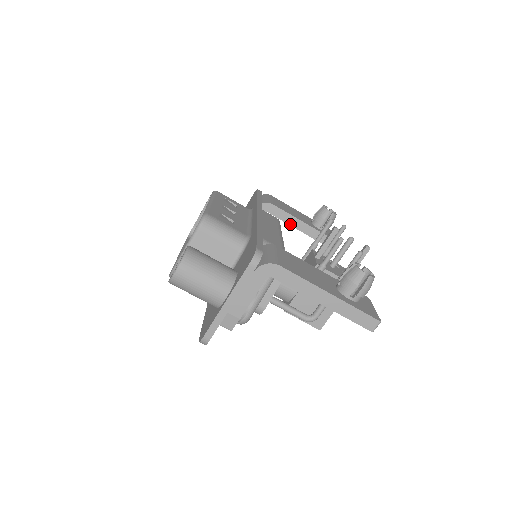
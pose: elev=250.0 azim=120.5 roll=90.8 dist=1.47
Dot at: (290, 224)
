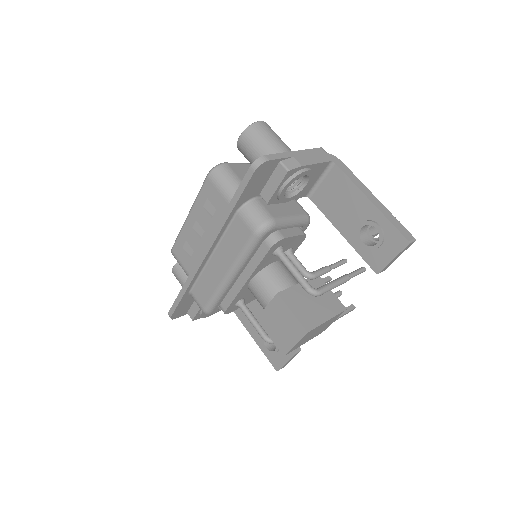
Dot at: (261, 307)
